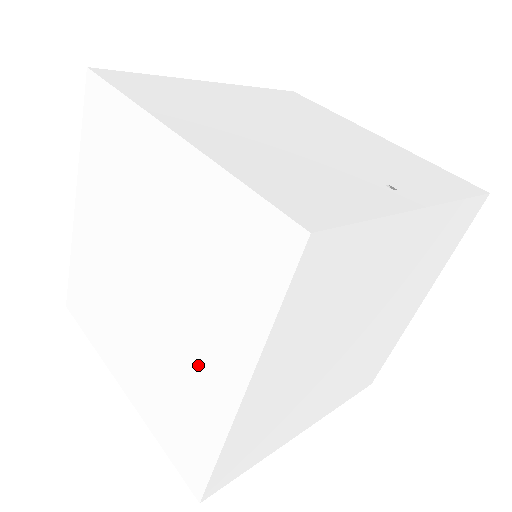
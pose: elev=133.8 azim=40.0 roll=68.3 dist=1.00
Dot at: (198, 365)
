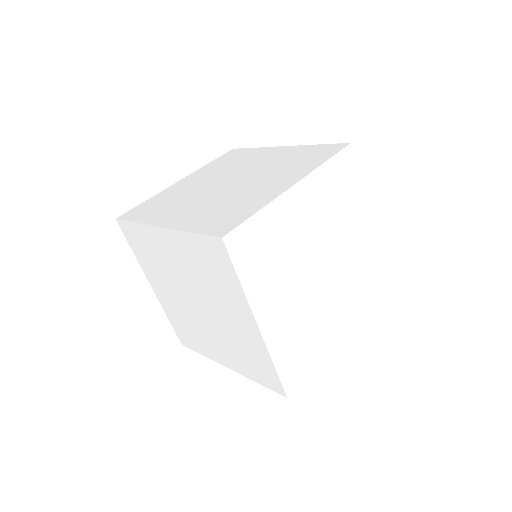
Dot at: (262, 188)
